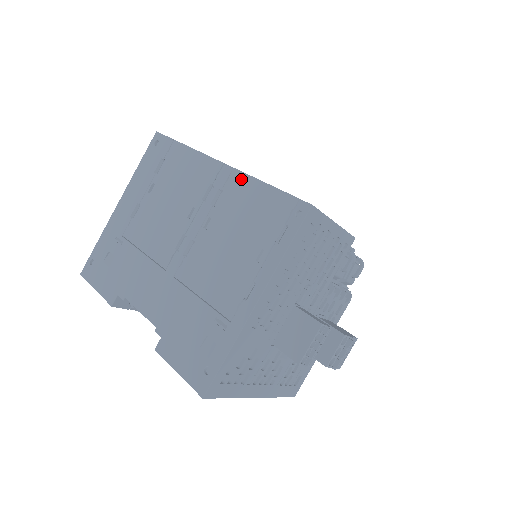
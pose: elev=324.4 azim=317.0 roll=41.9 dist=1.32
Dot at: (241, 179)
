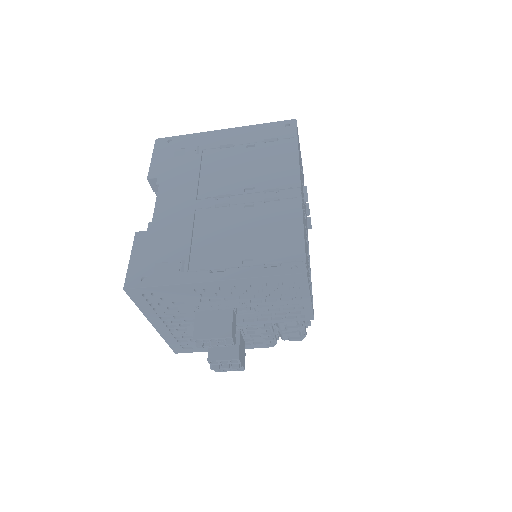
Dot at: (296, 208)
